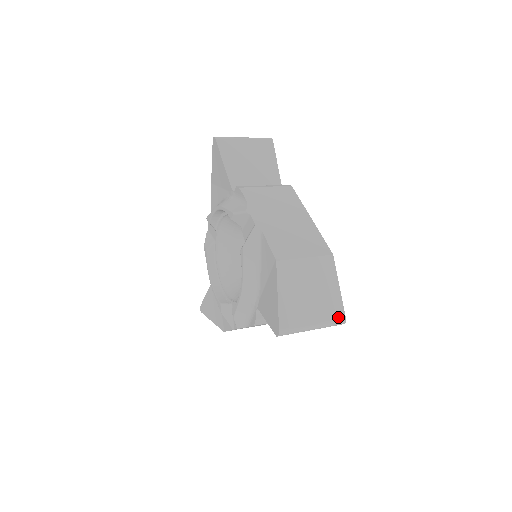
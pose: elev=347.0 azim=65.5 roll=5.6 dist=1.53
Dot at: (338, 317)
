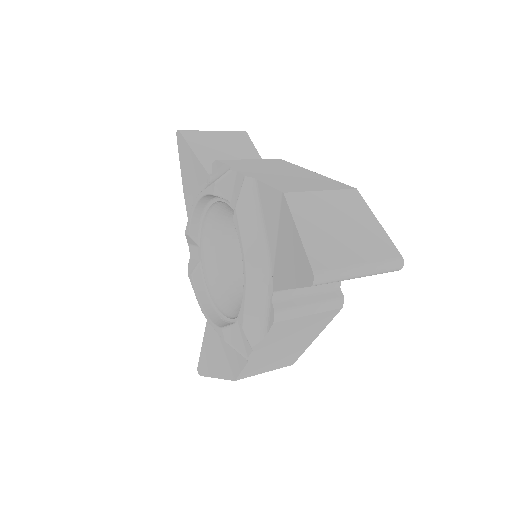
Dot at: (391, 256)
